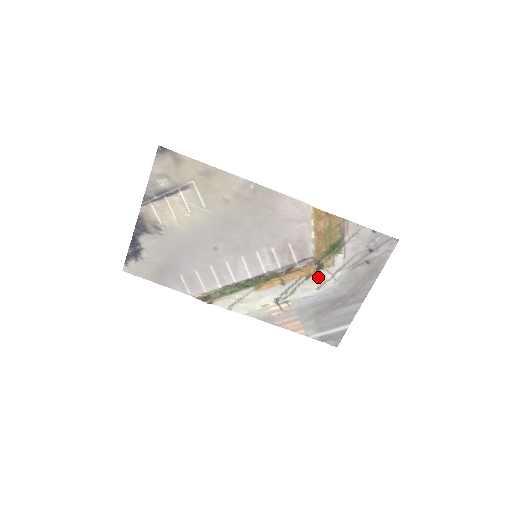
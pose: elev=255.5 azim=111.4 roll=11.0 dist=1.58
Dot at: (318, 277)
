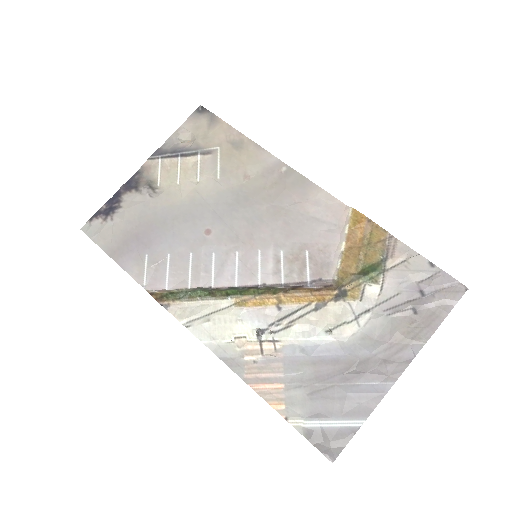
Dot at: (334, 312)
